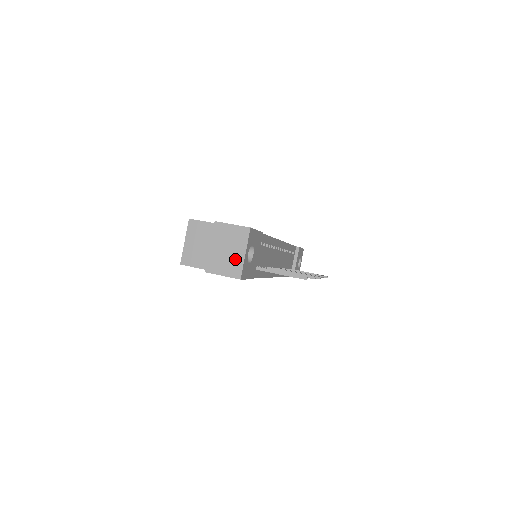
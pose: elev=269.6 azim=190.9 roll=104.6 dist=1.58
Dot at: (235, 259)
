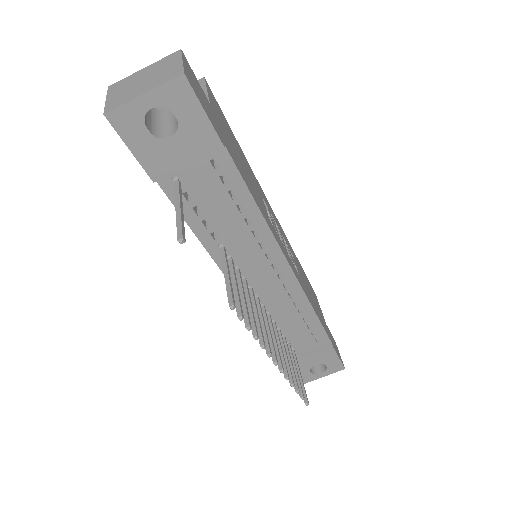
Dot at: (132, 92)
